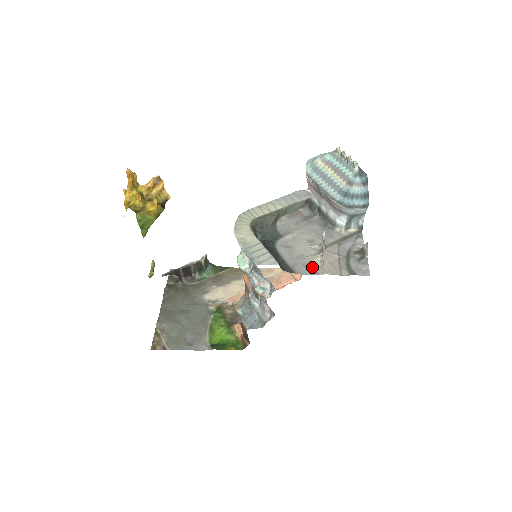
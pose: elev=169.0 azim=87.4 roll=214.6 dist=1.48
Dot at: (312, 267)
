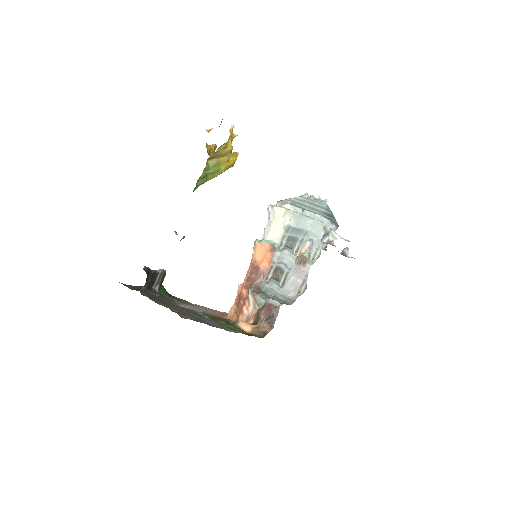
Dot at: (335, 246)
